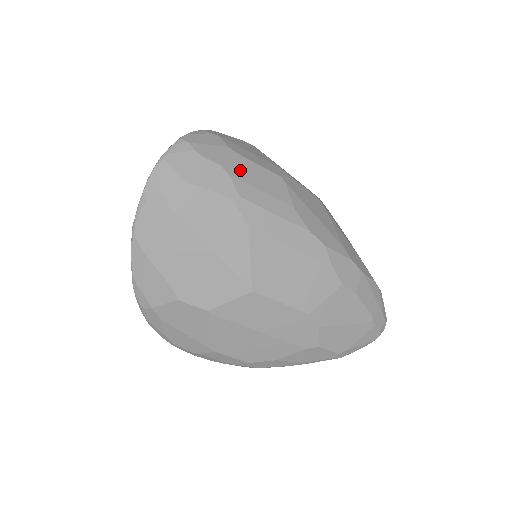
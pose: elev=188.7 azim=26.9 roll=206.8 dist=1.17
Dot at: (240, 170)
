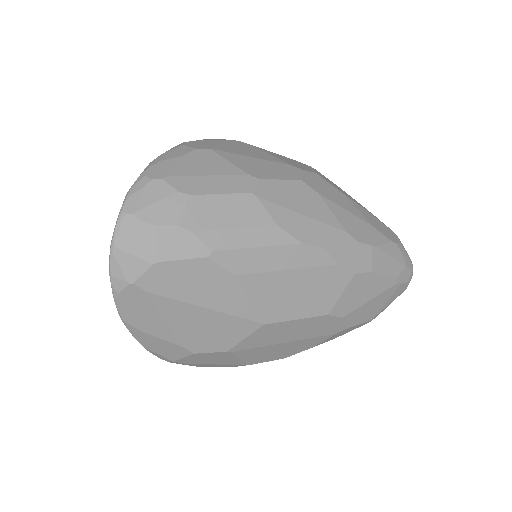
Dot at: (202, 217)
